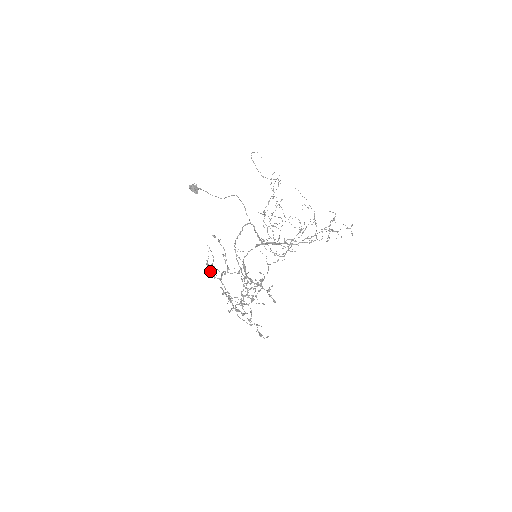
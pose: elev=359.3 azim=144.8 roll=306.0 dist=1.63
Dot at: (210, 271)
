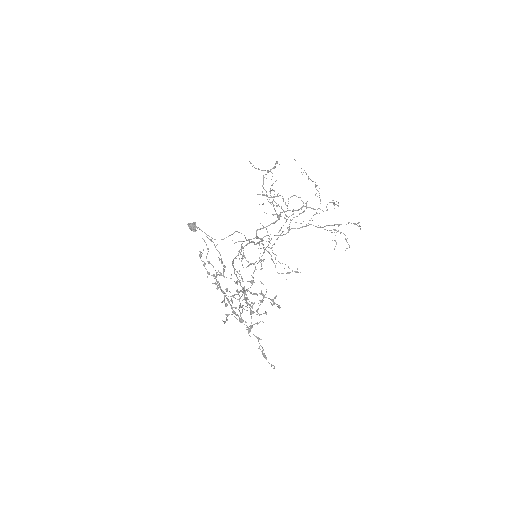
Dot at: (203, 264)
